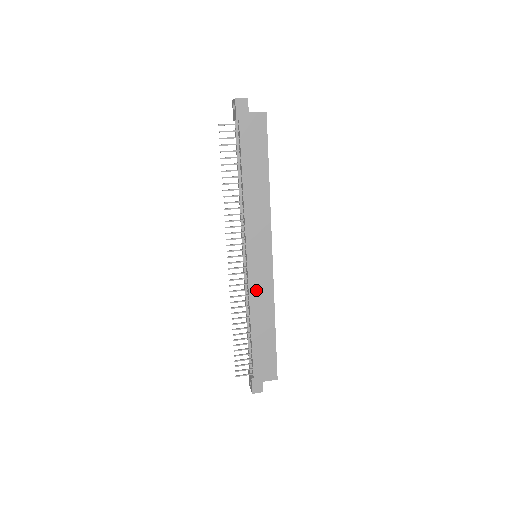
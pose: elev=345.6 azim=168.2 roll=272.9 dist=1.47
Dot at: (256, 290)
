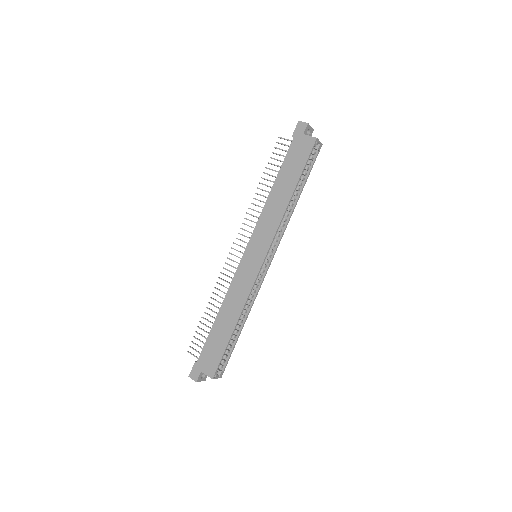
Dot at: (238, 282)
